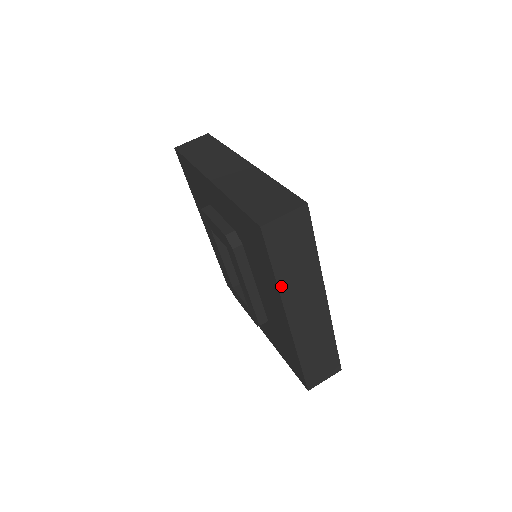
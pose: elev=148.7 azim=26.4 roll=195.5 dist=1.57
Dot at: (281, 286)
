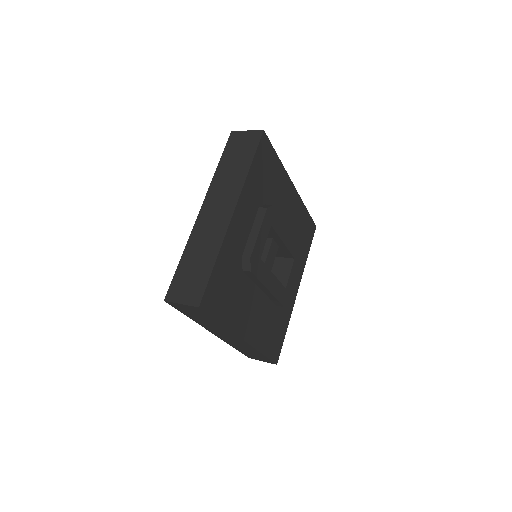
Dot at: (198, 322)
